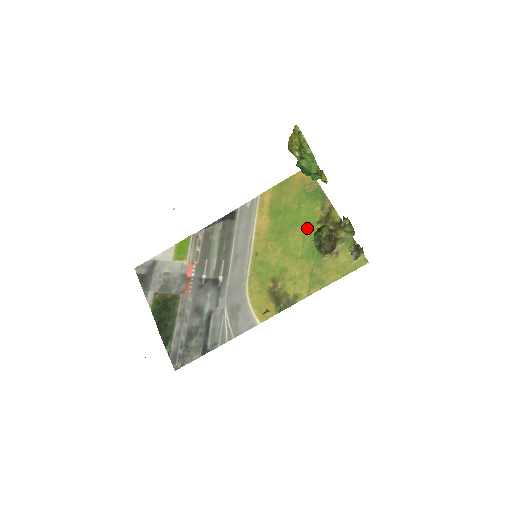
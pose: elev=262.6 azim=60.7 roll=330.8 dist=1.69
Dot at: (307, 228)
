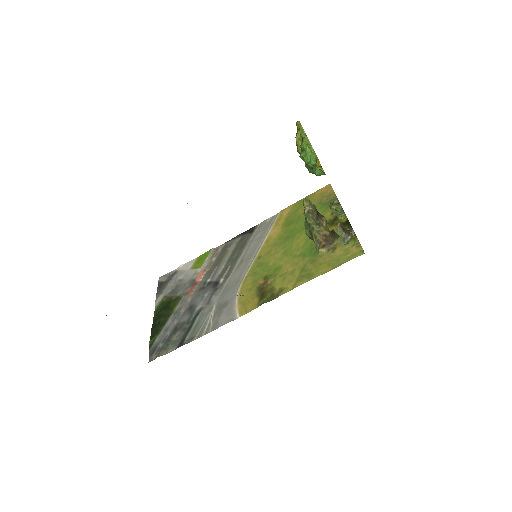
Dot at: occluded
